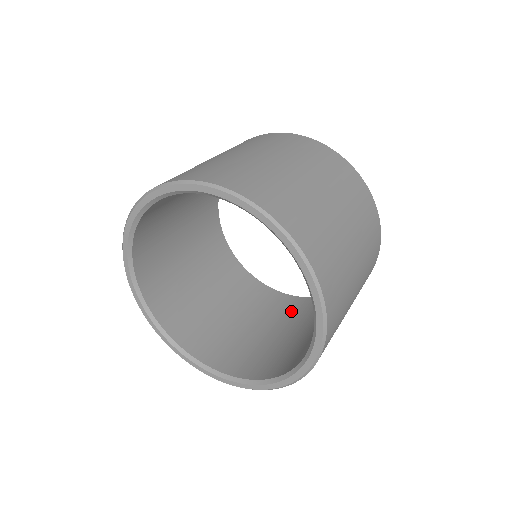
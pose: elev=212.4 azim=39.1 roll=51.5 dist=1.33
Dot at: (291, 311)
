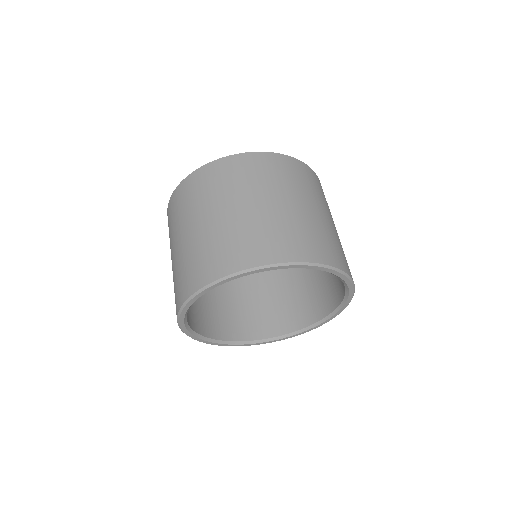
Dot at: occluded
